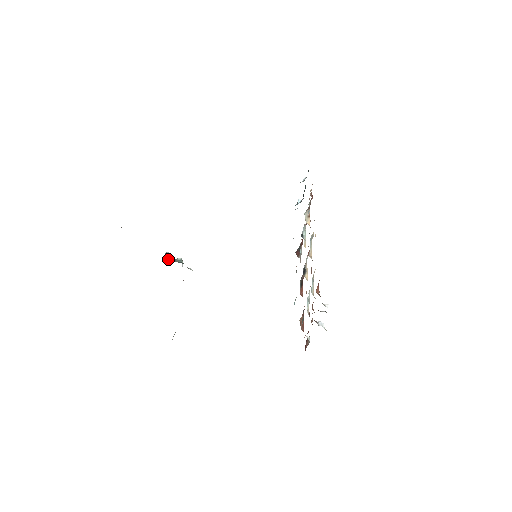
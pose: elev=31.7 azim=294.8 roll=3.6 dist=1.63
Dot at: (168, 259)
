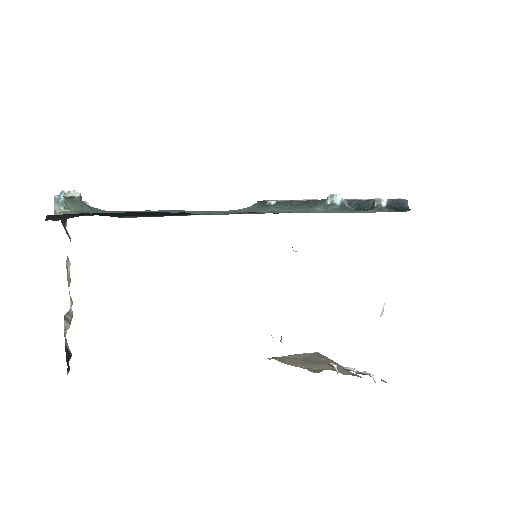
Dot at: (63, 203)
